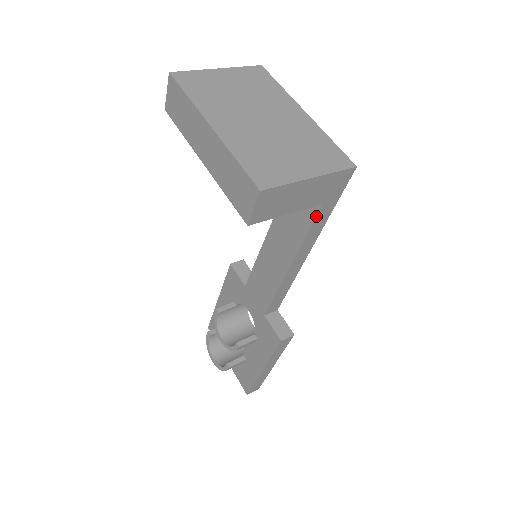
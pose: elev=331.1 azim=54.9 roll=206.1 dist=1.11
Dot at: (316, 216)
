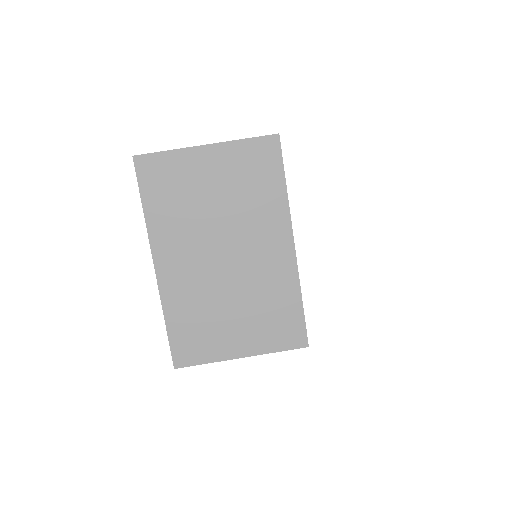
Dot at: occluded
